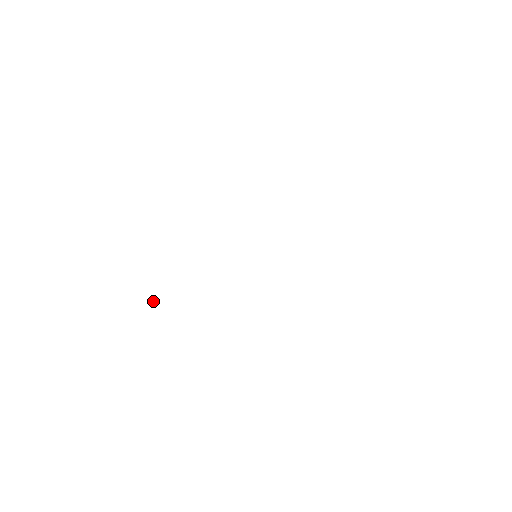
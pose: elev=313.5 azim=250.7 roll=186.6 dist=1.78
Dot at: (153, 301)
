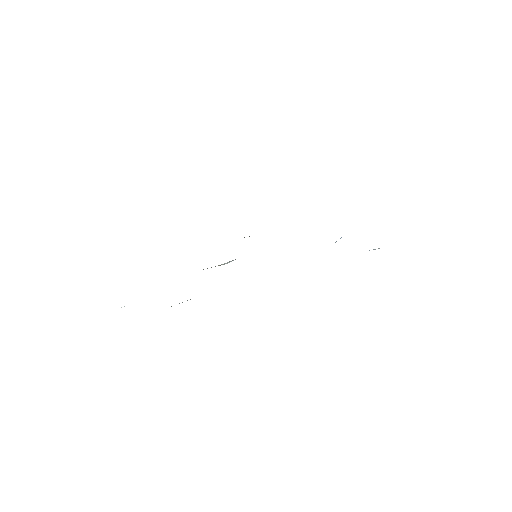
Dot at: occluded
